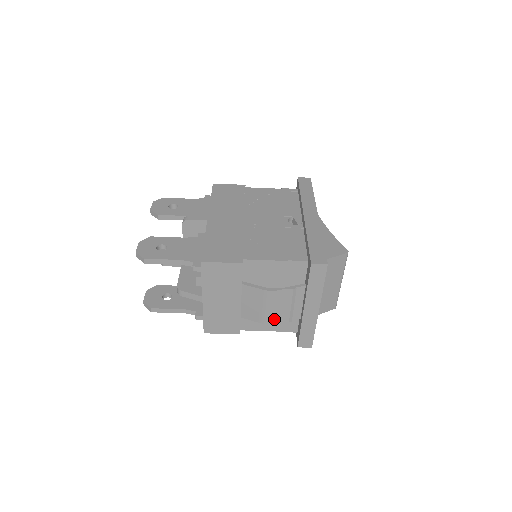
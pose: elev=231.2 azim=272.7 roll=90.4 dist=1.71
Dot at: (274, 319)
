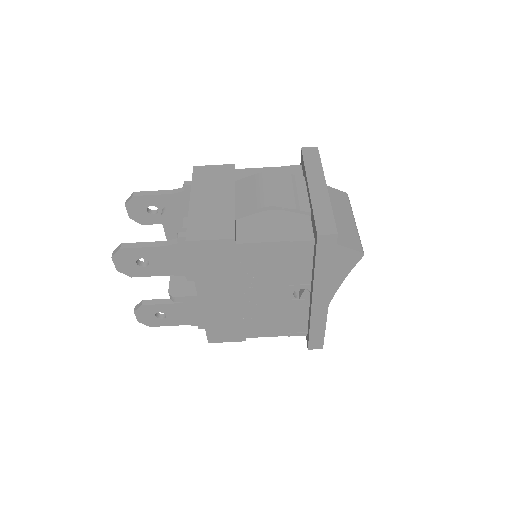
Dot at: (276, 202)
